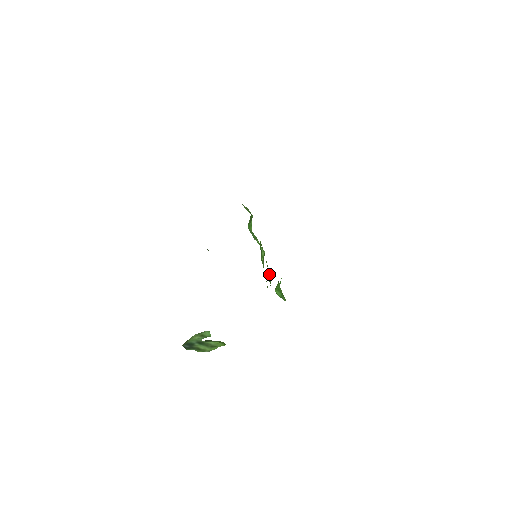
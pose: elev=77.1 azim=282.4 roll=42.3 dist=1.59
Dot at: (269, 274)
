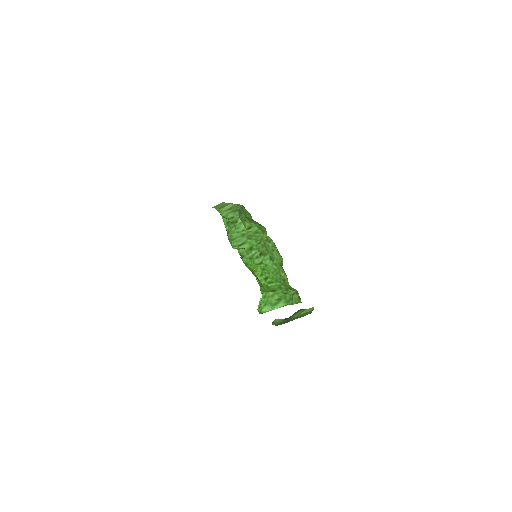
Dot at: (264, 280)
